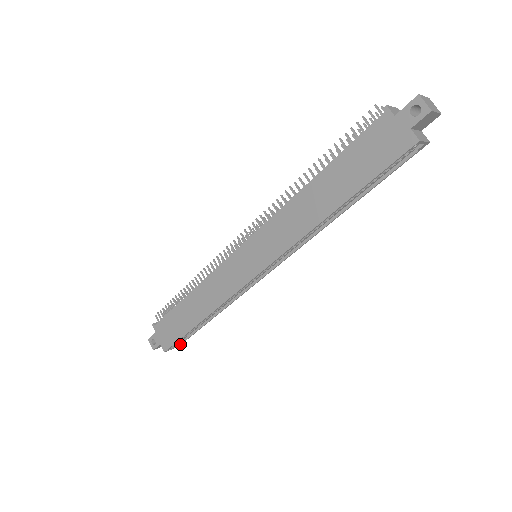
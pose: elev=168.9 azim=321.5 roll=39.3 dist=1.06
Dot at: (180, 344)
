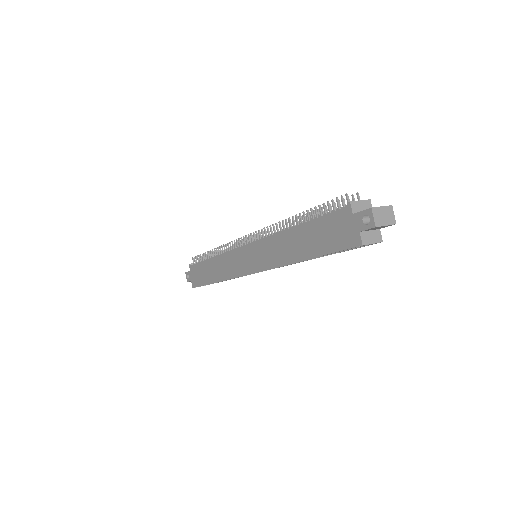
Dot at: occluded
